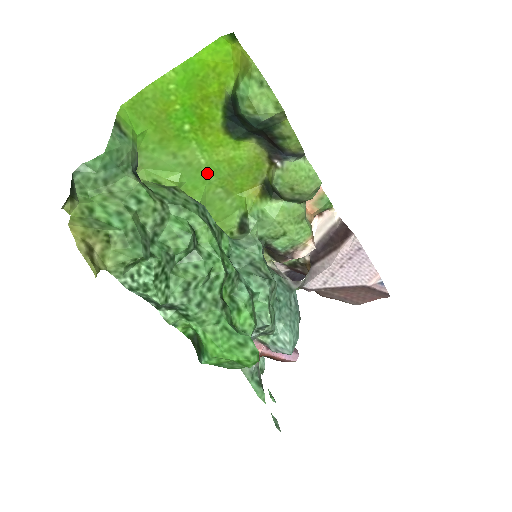
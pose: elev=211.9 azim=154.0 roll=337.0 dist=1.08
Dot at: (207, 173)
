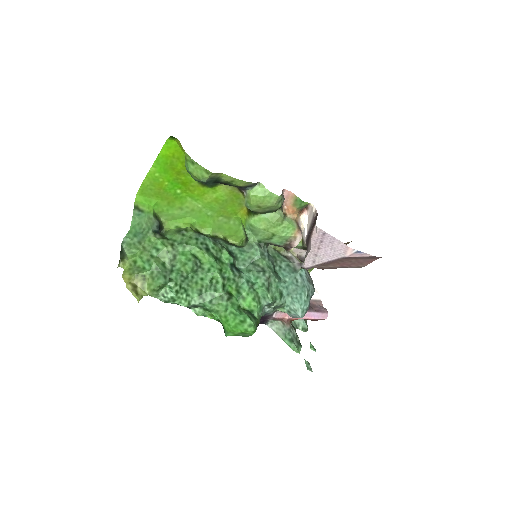
Dot at: (207, 211)
